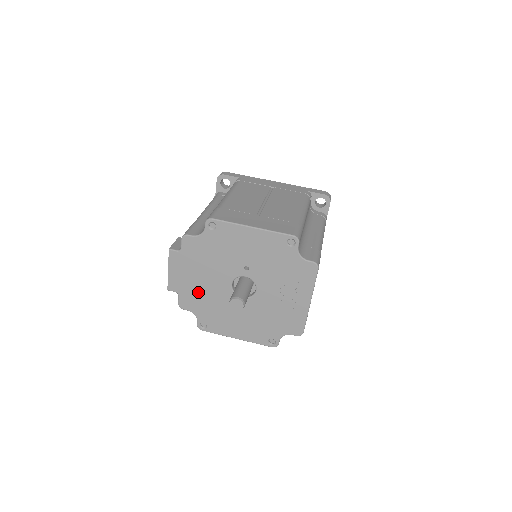
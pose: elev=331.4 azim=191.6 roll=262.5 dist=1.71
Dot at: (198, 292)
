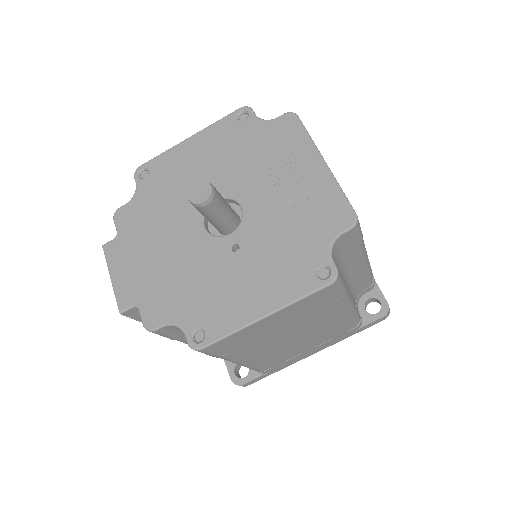
Dot at: (164, 278)
